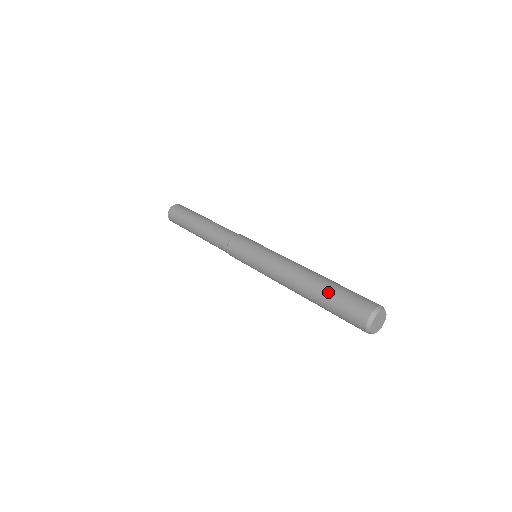
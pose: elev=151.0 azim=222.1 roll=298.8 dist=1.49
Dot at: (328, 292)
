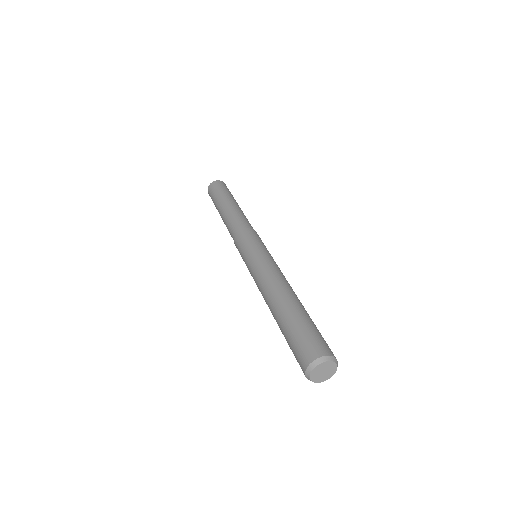
Dot at: (284, 325)
